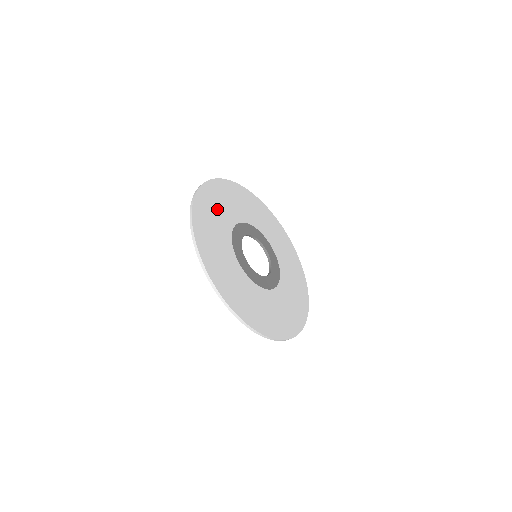
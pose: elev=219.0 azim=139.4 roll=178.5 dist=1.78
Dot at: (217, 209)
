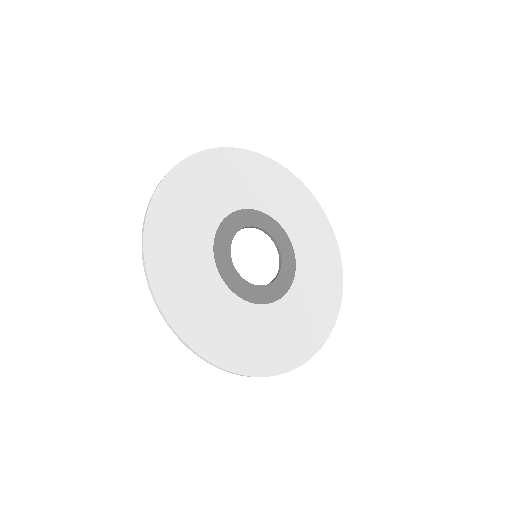
Dot at: (225, 180)
